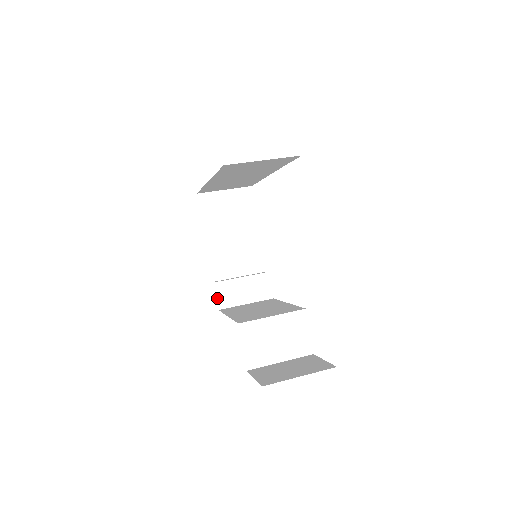
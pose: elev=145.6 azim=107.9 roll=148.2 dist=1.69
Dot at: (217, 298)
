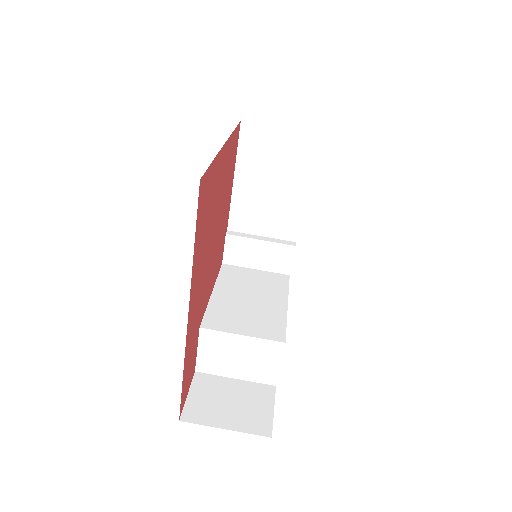
Dot at: (225, 251)
